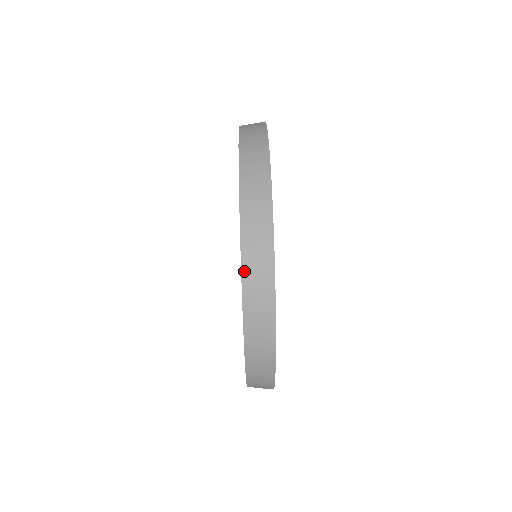
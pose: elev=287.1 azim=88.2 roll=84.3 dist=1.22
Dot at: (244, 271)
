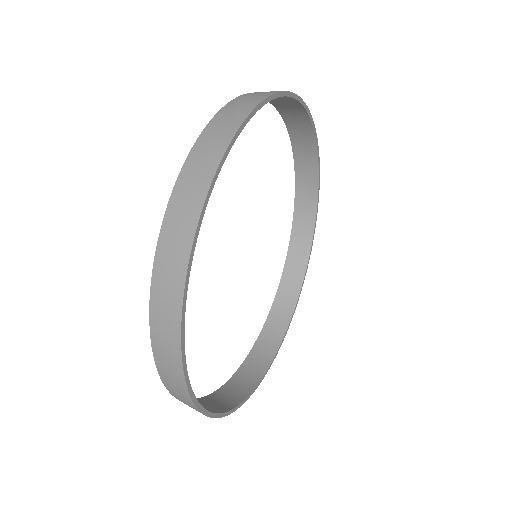
Dot at: (187, 162)
